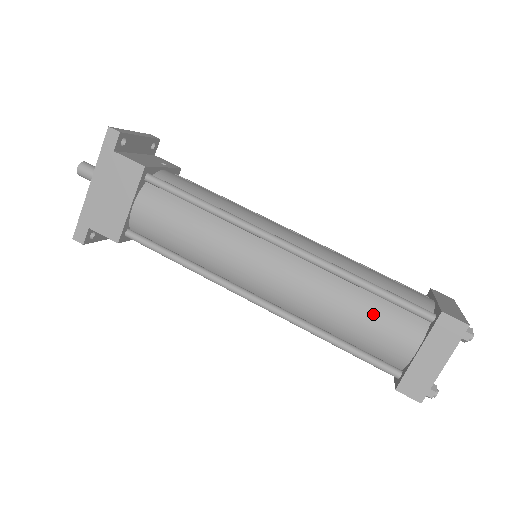
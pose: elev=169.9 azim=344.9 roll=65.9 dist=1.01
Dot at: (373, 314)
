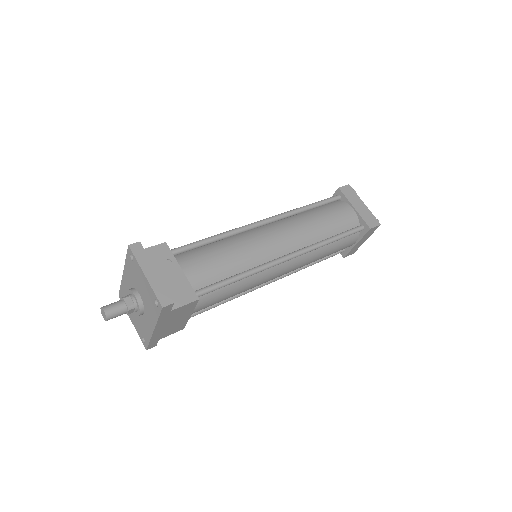
Dot at: (337, 247)
